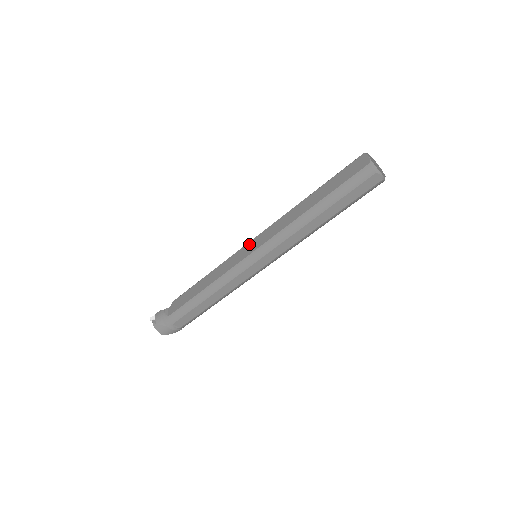
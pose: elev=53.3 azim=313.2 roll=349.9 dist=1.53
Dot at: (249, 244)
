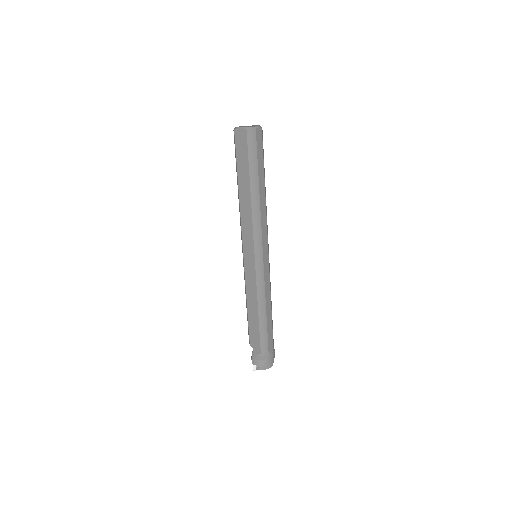
Dot at: (245, 256)
